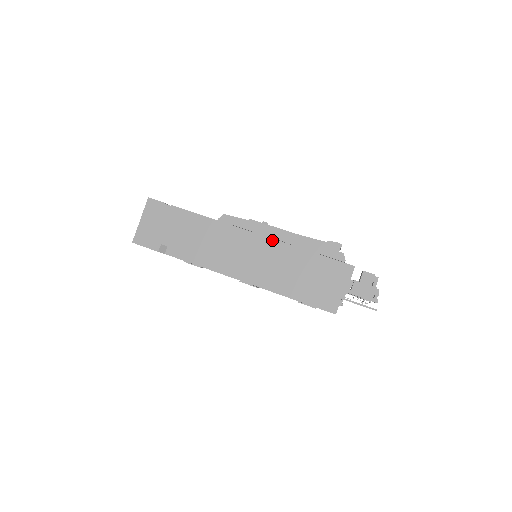
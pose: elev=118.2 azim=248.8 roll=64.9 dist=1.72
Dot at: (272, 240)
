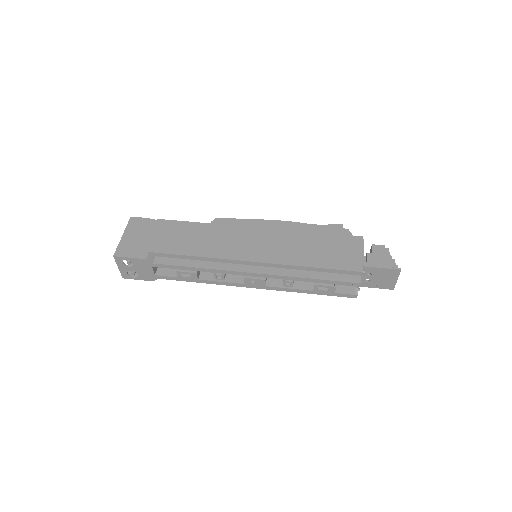
Dot at: (272, 230)
